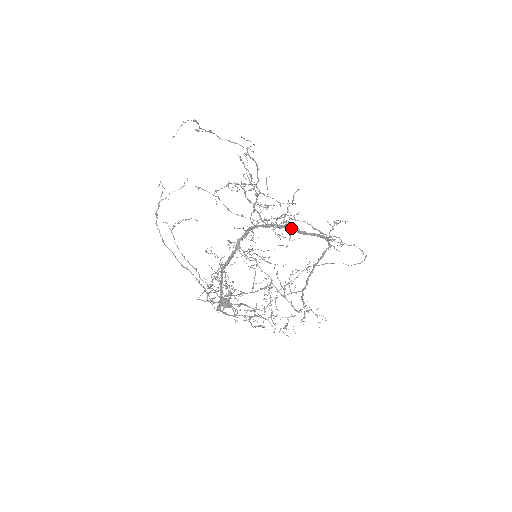
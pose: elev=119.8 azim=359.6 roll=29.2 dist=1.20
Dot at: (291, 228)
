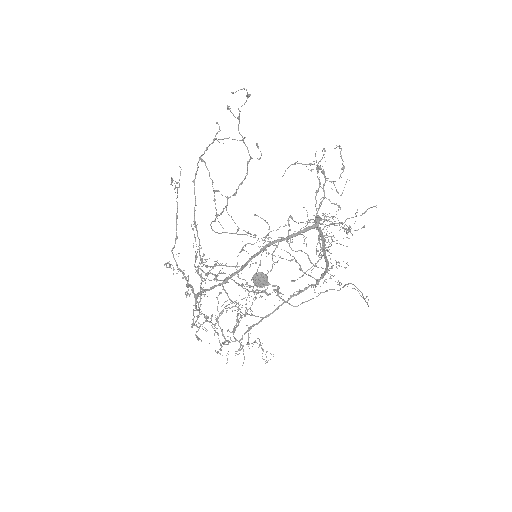
Dot at: (324, 242)
